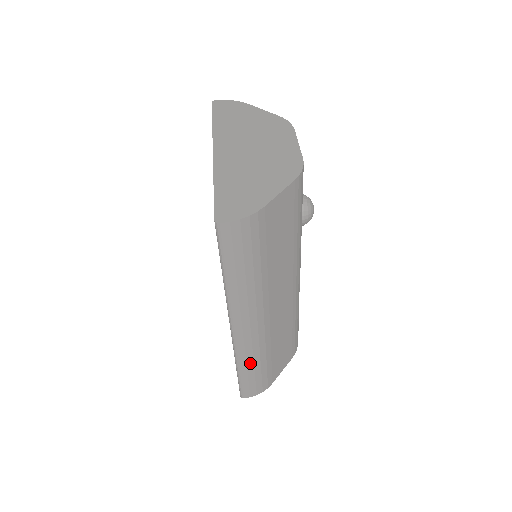
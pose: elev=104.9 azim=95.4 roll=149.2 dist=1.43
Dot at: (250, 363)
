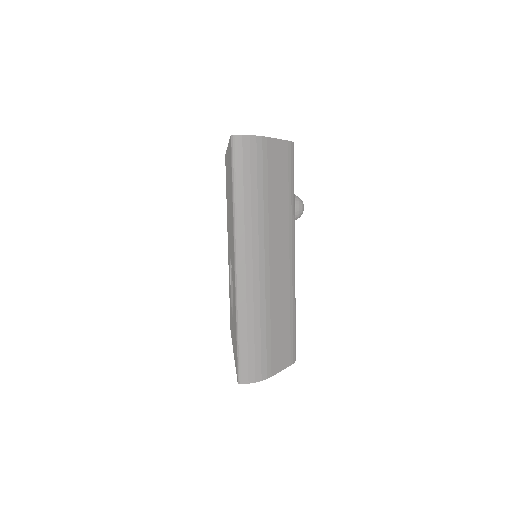
Dot at: (250, 321)
